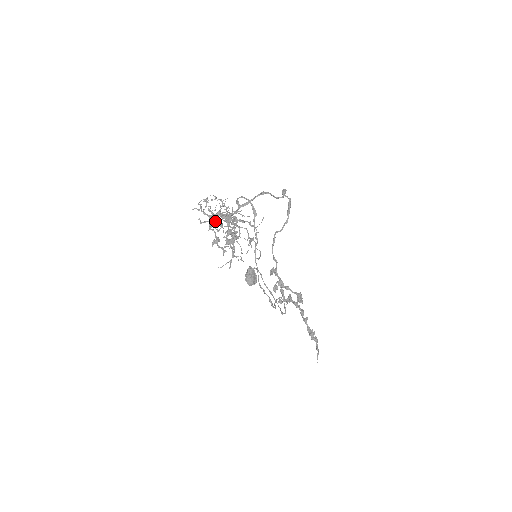
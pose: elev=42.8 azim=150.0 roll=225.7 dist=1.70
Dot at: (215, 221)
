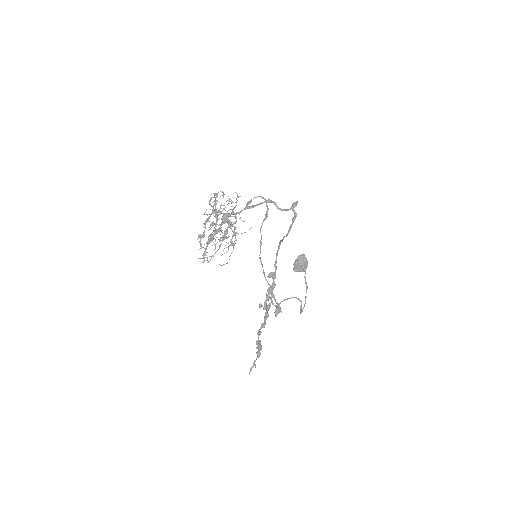
Dot at: occluded
